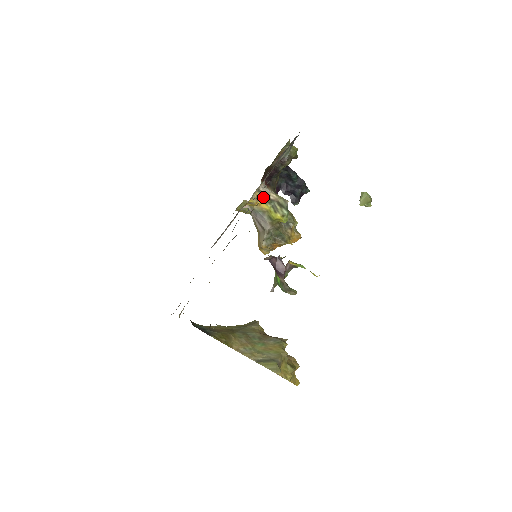
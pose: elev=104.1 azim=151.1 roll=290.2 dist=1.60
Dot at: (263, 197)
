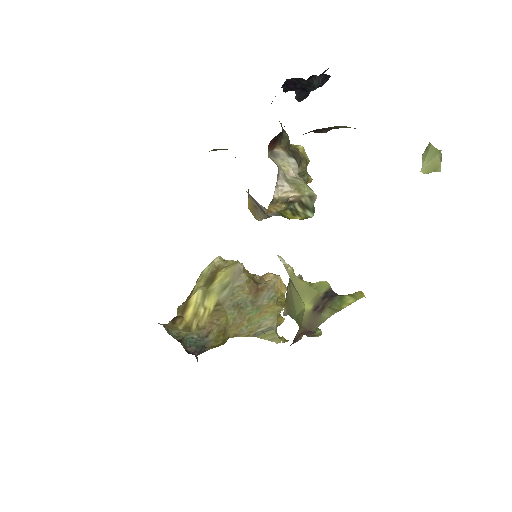
Dot at: (278, 206)
